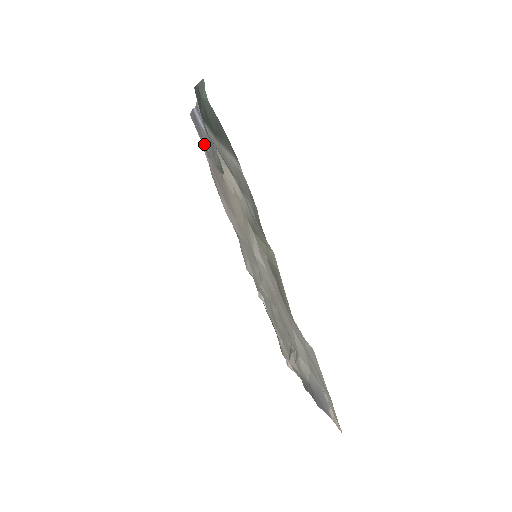
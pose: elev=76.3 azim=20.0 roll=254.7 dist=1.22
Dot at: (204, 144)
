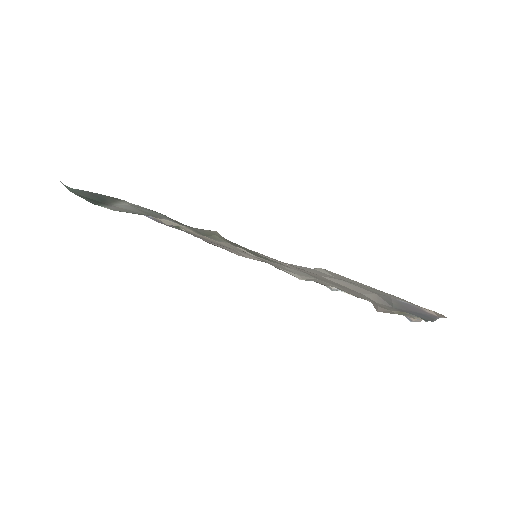
Dot at: occluded
